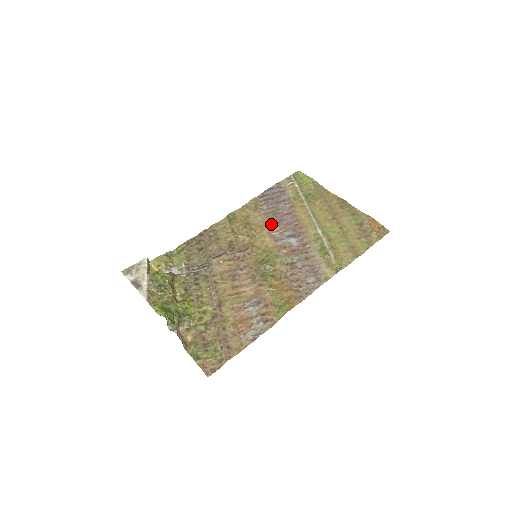
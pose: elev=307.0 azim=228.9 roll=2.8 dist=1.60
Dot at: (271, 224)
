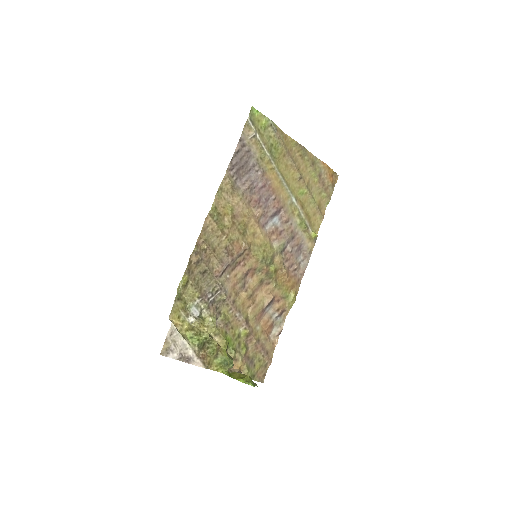
Dot at: (253, 207)
